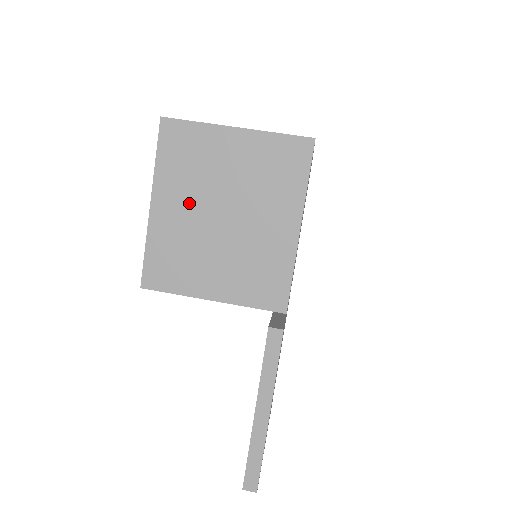
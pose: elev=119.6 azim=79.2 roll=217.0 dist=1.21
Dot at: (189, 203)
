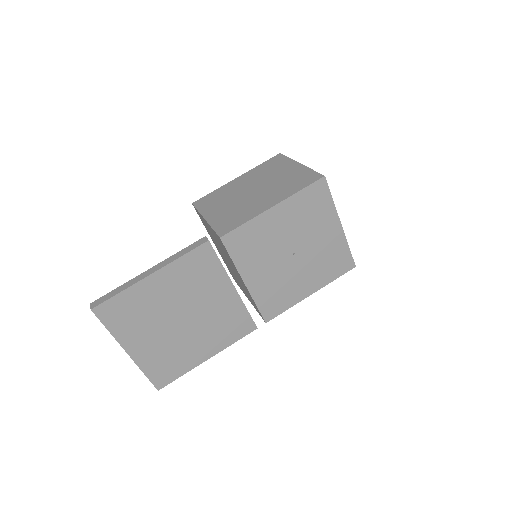
Dot at: (249, 182)
